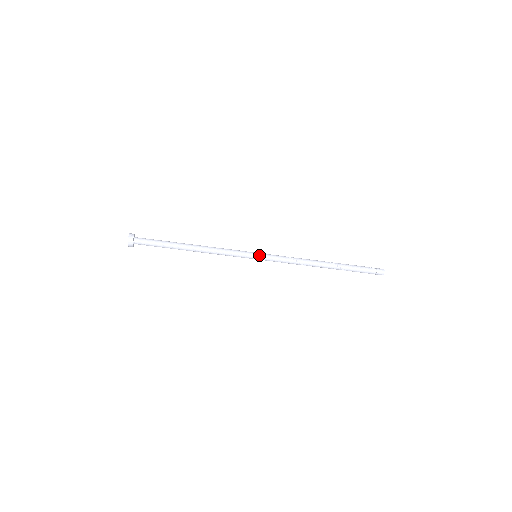
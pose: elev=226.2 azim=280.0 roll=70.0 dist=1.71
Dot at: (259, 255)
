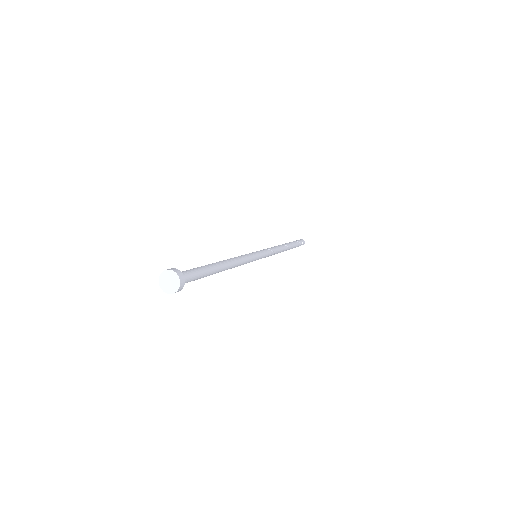
Dot at: occluded
